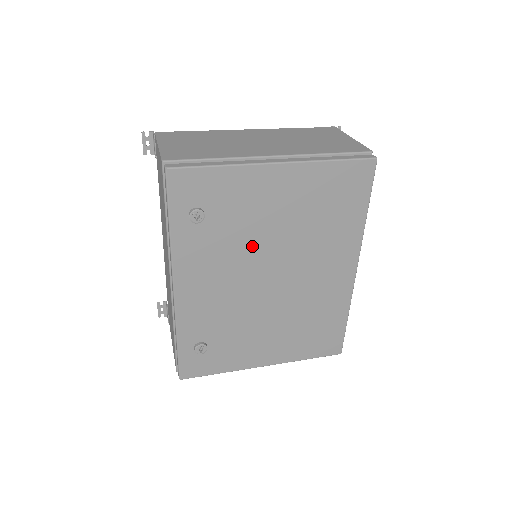
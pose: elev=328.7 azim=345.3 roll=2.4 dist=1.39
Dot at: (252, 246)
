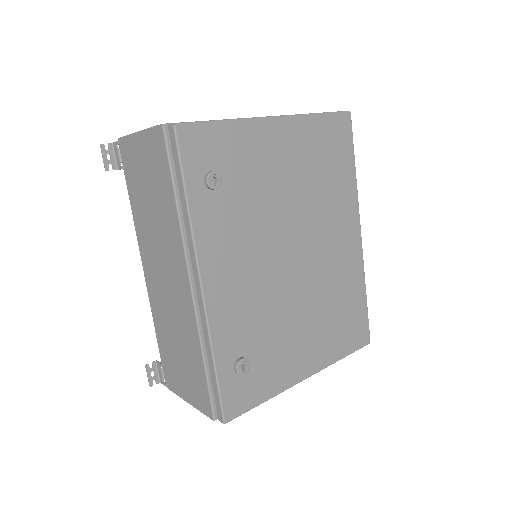
Dot at: (270, 216)
